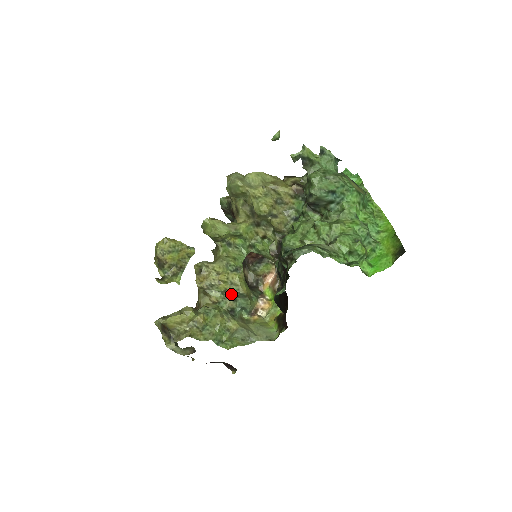
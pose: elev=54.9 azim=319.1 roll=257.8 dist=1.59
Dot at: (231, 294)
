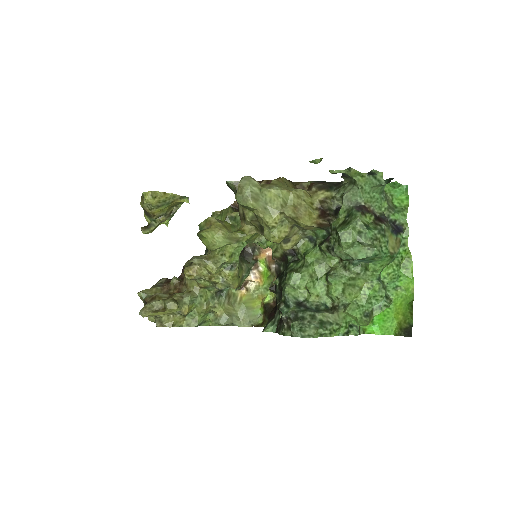
Dot at: (221, 288)
